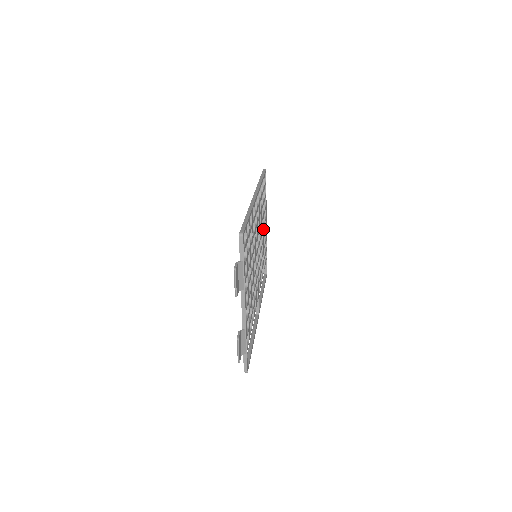
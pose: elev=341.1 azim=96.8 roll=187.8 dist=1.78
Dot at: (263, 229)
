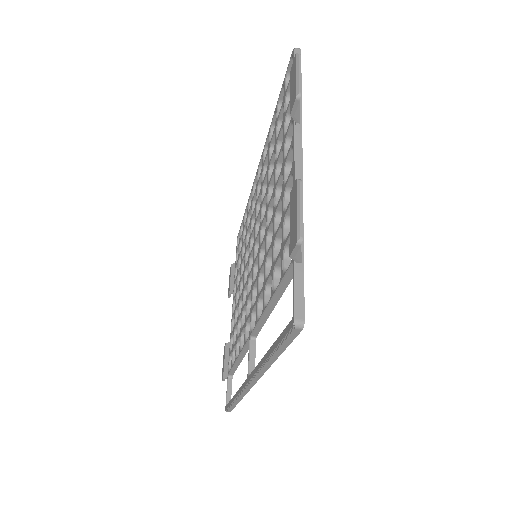
Dot at: occluded
